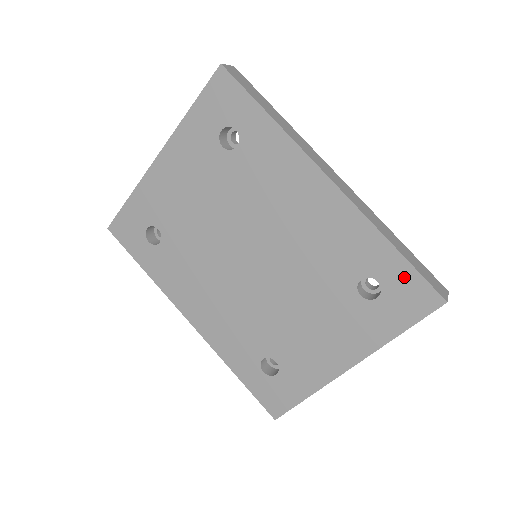
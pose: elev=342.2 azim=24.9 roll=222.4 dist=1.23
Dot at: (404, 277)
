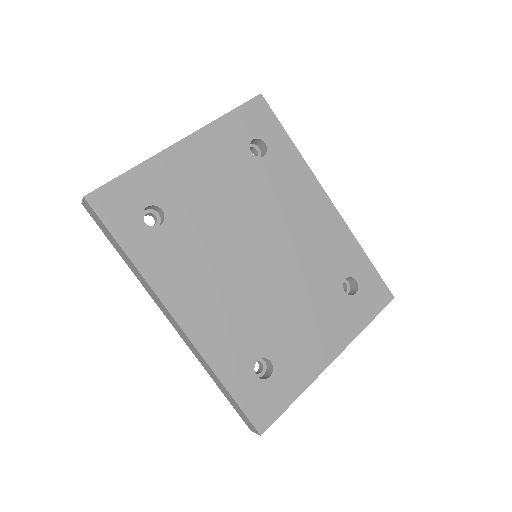
Dot at: (372, 278)
